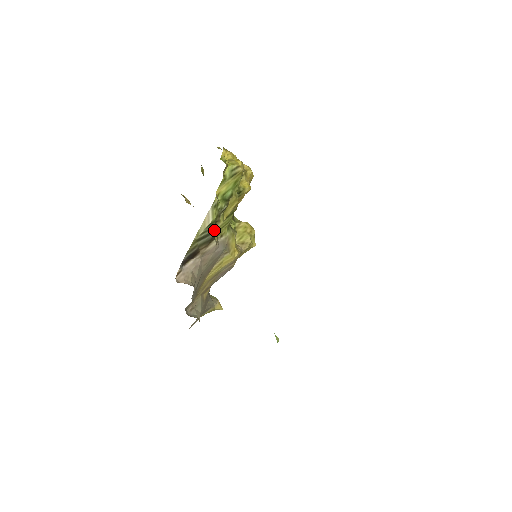
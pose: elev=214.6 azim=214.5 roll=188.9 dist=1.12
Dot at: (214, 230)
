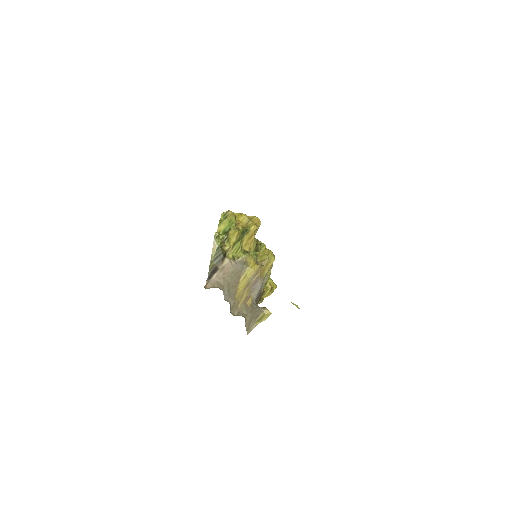
Dot at: (223, 252)
